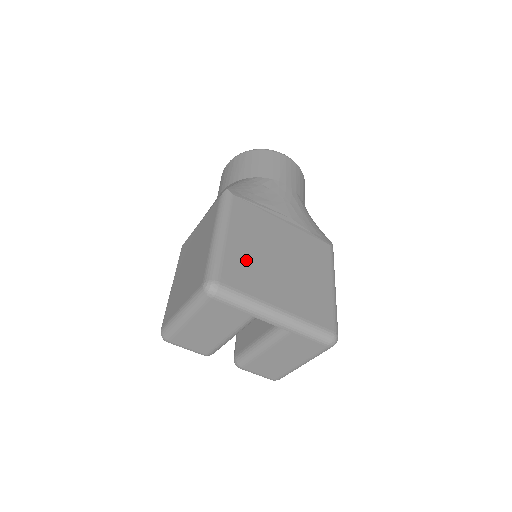
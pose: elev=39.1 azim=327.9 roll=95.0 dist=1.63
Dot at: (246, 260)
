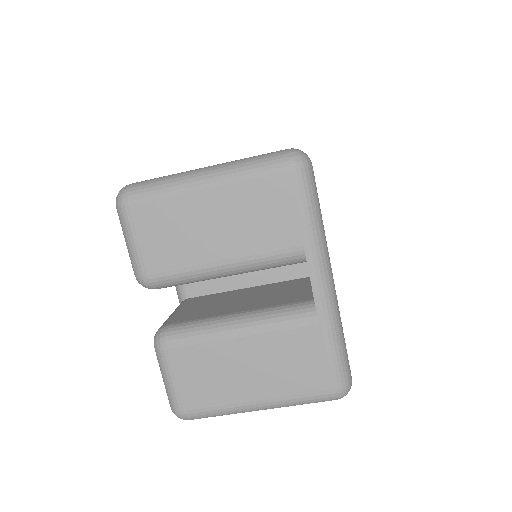
Dot at: occluded
